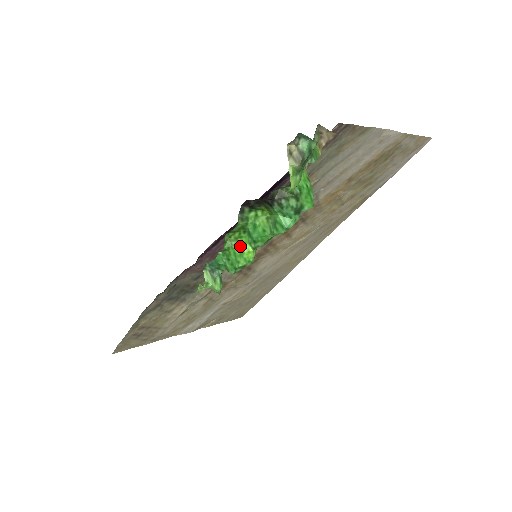
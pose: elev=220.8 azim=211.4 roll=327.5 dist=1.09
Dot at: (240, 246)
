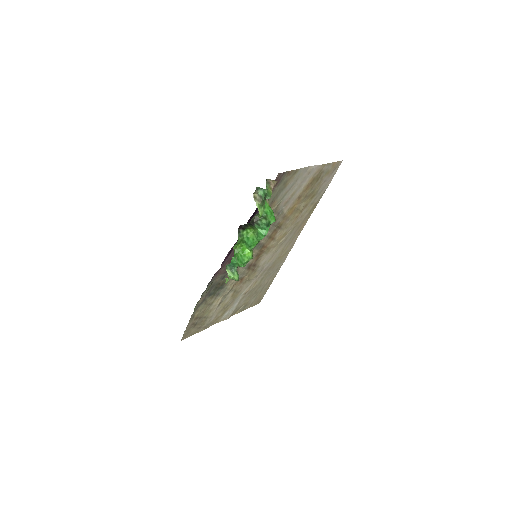
Dot at: (243, 251)
